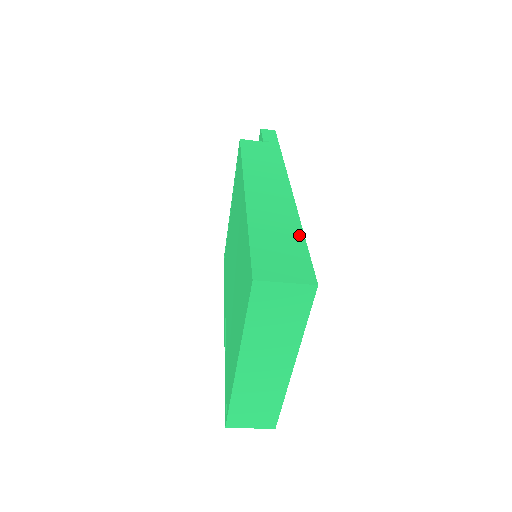
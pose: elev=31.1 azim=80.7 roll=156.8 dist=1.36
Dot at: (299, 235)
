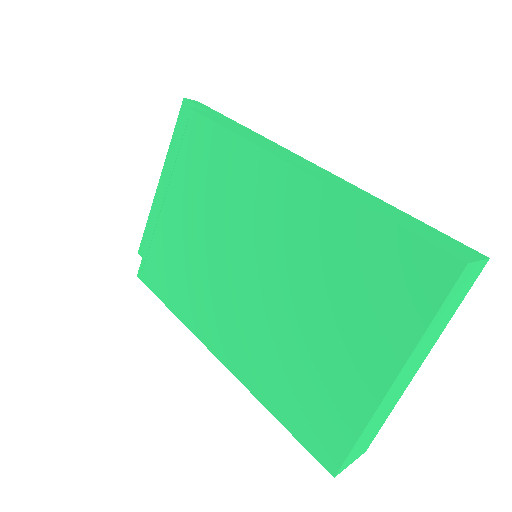
Dot at: (401, 212)
